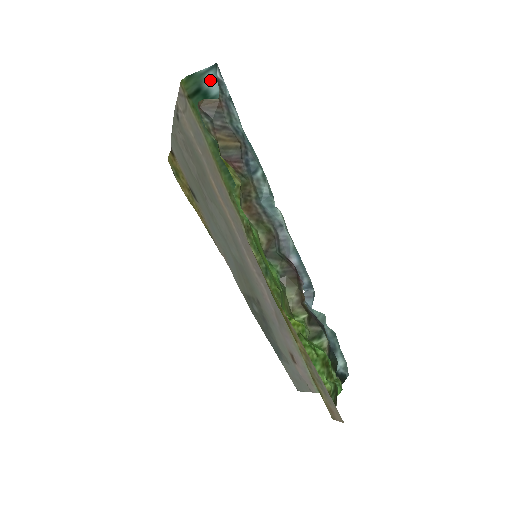
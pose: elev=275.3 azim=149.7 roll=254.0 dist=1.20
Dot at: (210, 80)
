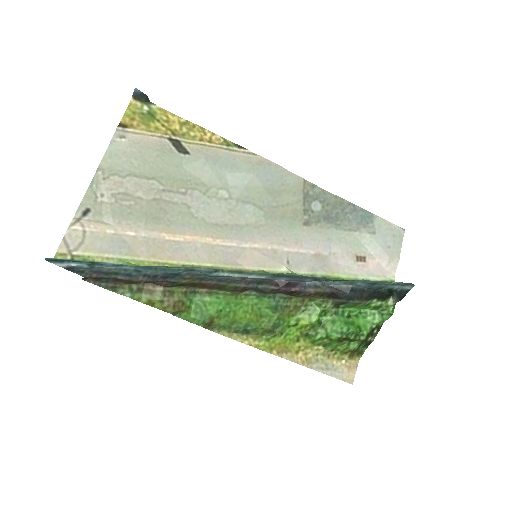
Dot at: occluded
